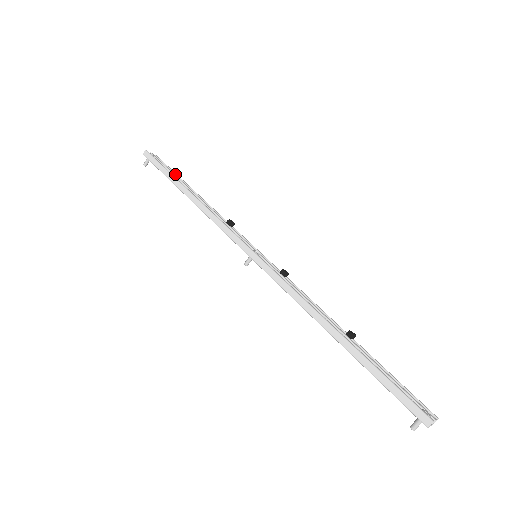
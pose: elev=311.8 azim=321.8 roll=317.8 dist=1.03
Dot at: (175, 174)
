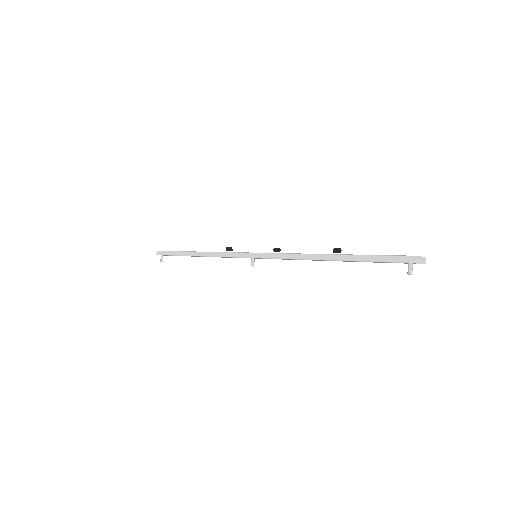
Dot at: occluded
